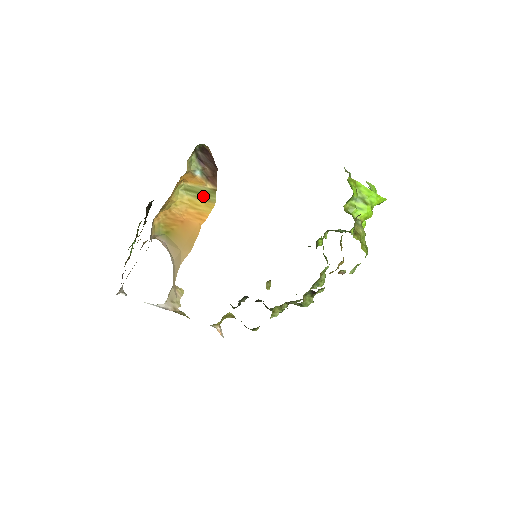
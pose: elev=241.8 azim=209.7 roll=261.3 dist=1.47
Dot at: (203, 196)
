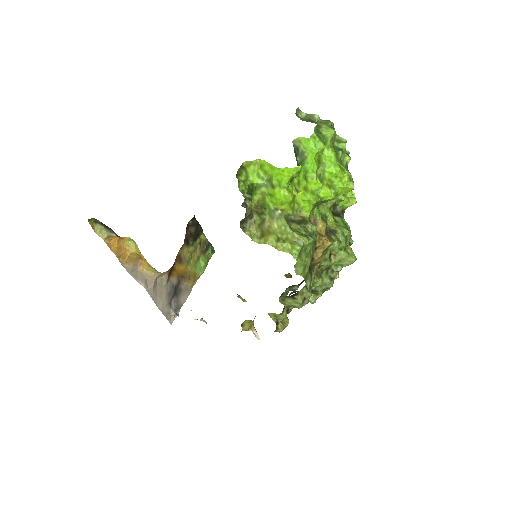
Dot at: occluded
